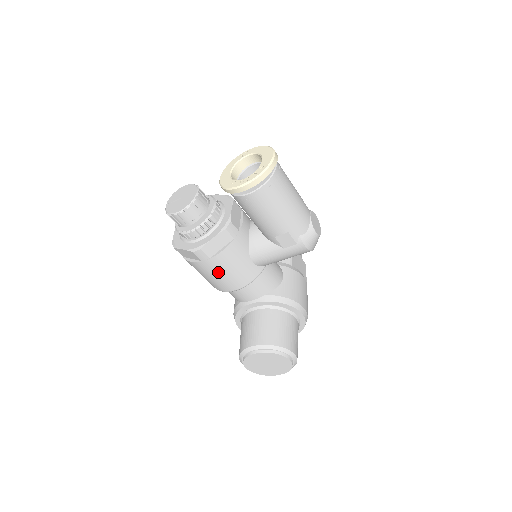
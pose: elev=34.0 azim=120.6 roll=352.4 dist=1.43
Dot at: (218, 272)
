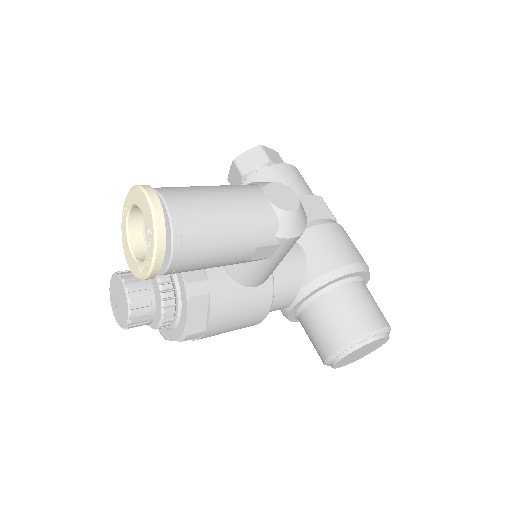
Dot at: (228, 328)
